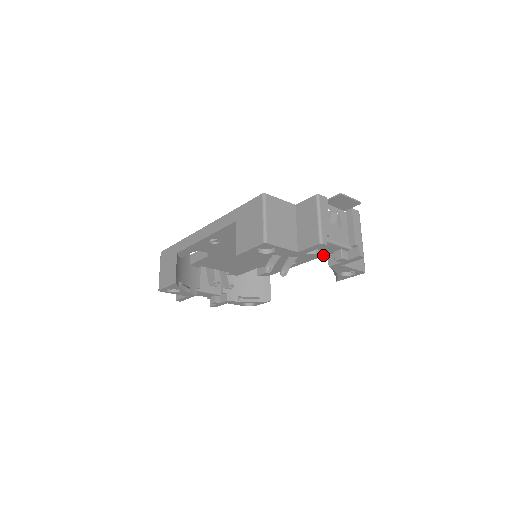
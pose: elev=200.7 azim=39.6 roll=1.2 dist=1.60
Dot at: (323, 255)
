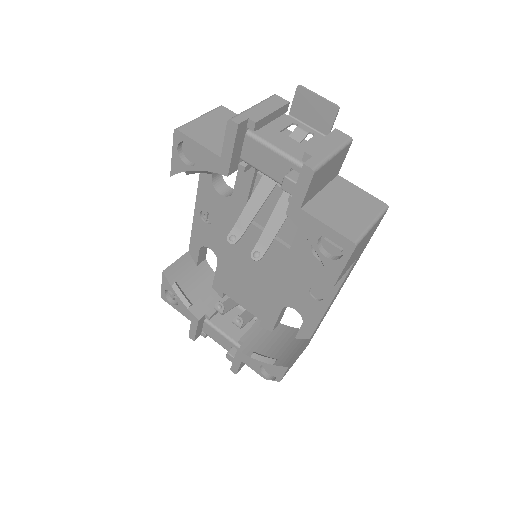
Dot at: (347, 270)
